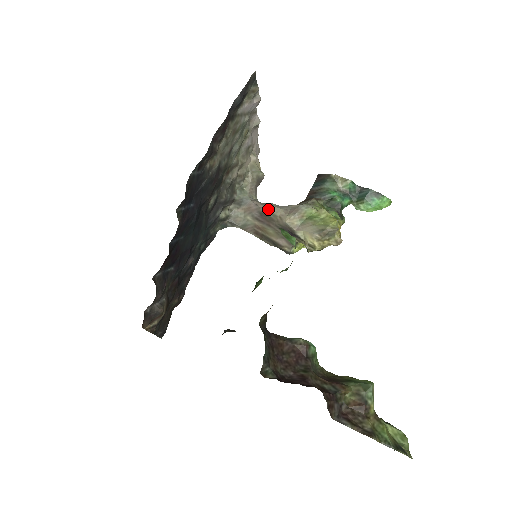
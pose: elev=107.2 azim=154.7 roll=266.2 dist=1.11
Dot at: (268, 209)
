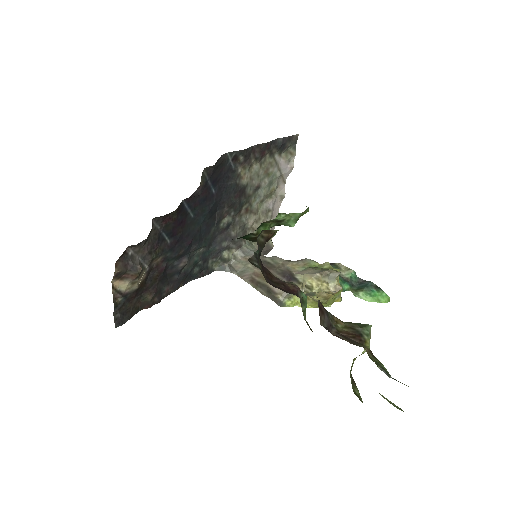
Dot at: (272, 258)
